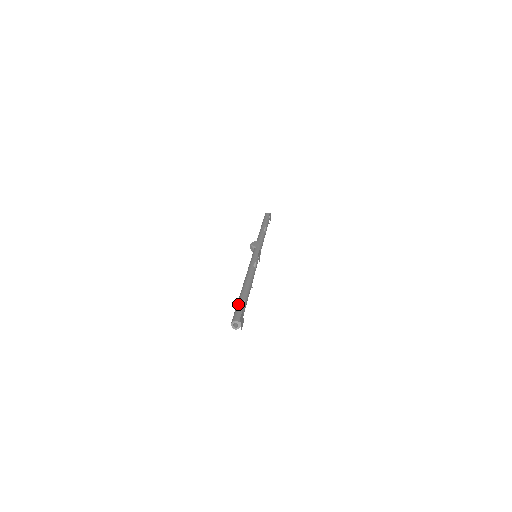
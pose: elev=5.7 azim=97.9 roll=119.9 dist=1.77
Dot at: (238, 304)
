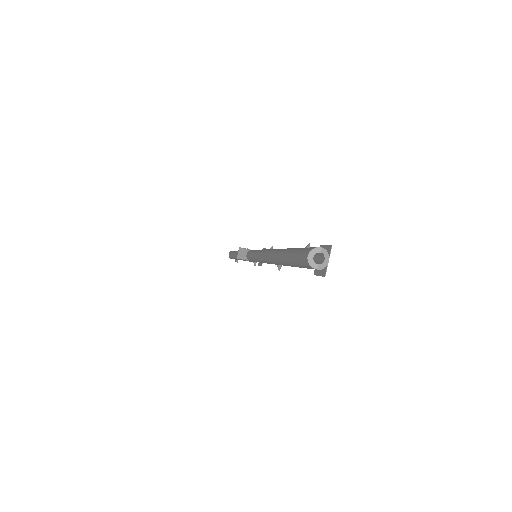
Dot at: occluded
